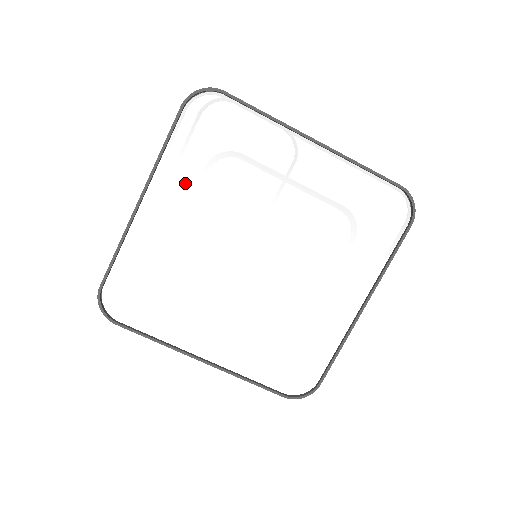
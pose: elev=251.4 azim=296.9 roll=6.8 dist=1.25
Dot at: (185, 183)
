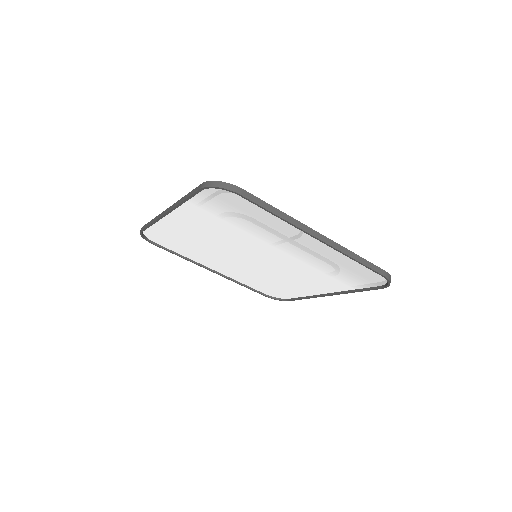
Dot at: (203, 217)
